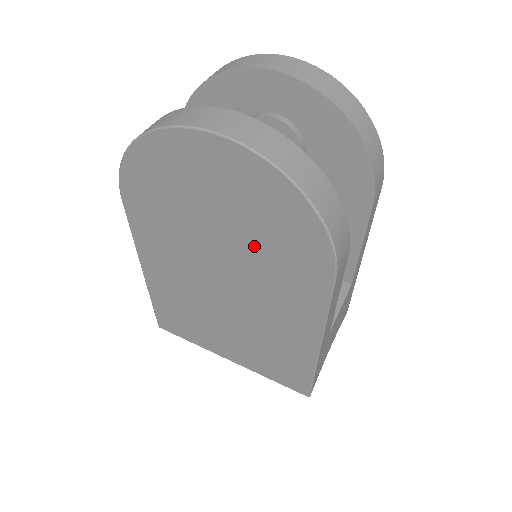
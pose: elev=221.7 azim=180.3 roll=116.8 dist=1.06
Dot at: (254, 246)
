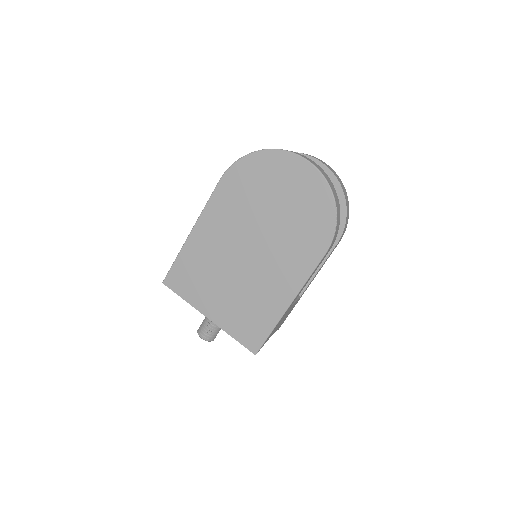
Dot at: (290, 225)
